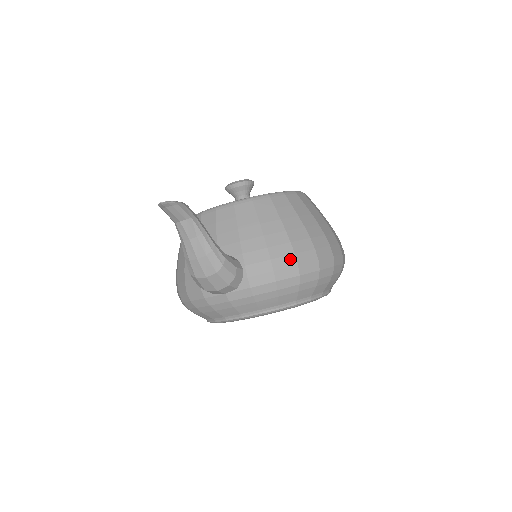
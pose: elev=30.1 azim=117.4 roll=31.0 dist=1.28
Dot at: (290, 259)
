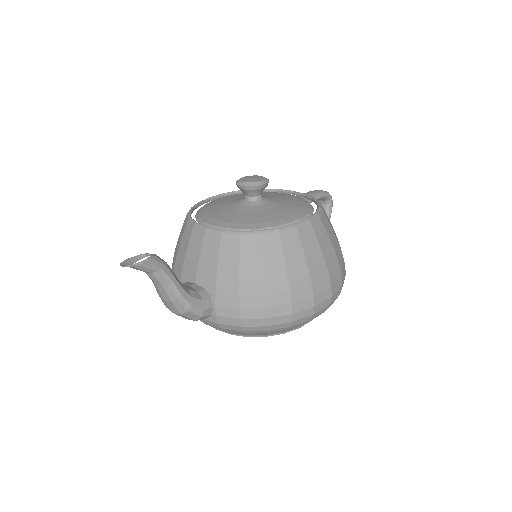
Dot at: (260, 311)
